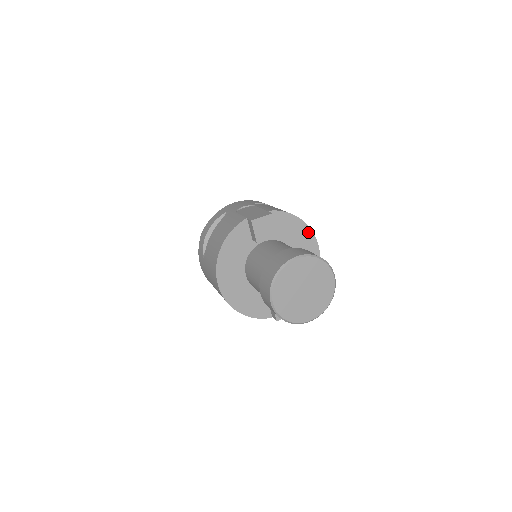
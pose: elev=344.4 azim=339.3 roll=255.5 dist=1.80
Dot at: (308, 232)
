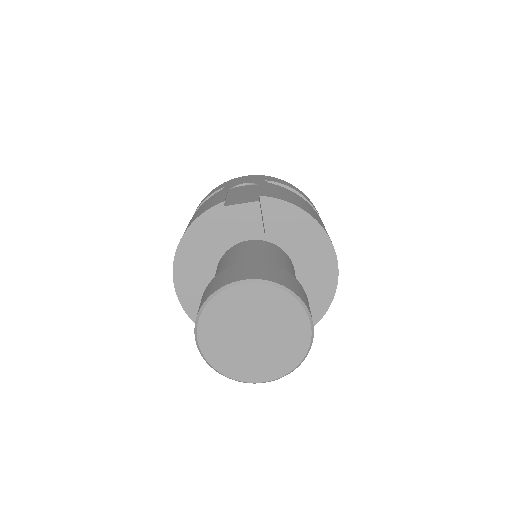
Dot at: (323, 239)
